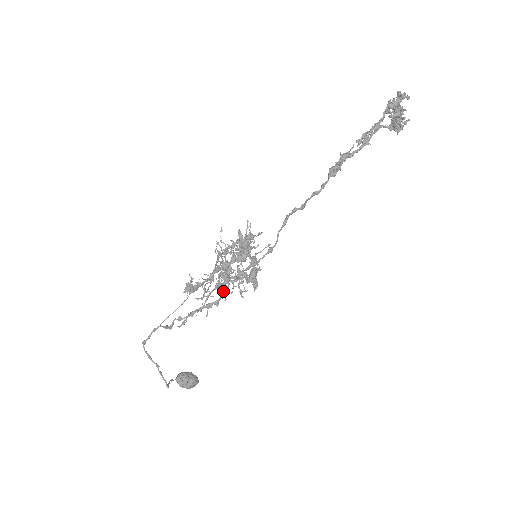
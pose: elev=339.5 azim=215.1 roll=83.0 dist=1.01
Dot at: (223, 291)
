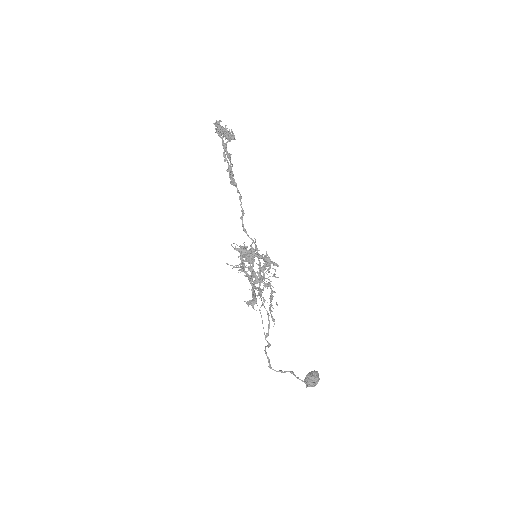
Dot at: (267, 286)
